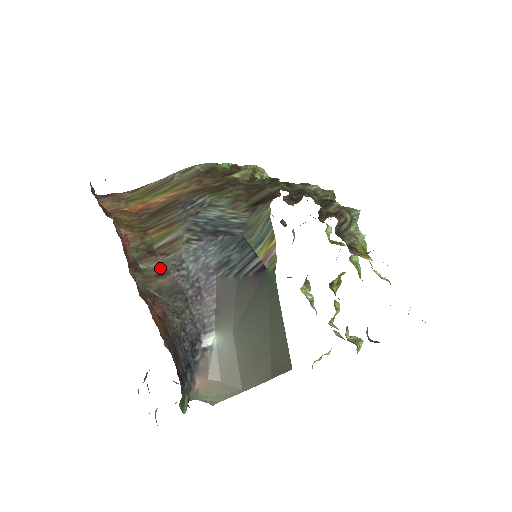
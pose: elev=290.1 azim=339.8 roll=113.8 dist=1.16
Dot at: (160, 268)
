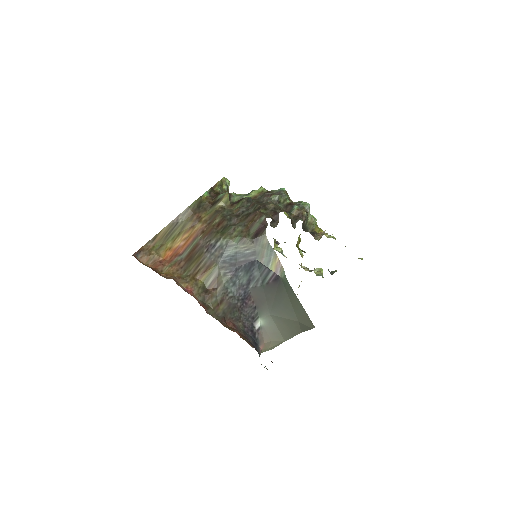
Dot at: (217, 299)
